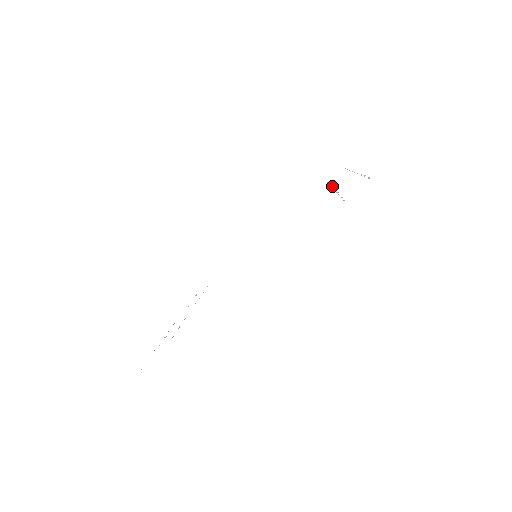
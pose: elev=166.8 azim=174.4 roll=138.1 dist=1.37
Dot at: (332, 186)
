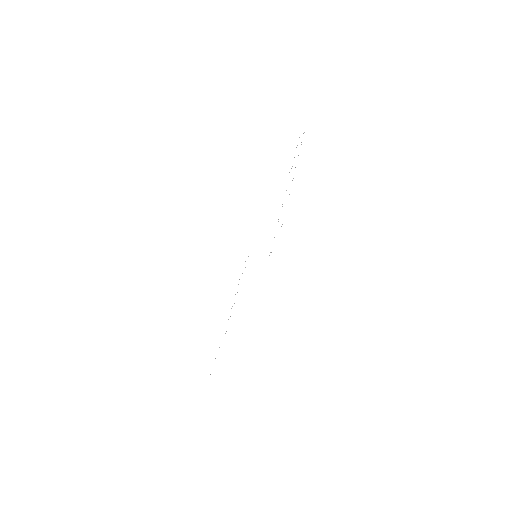
Dot at: (292, 166)
